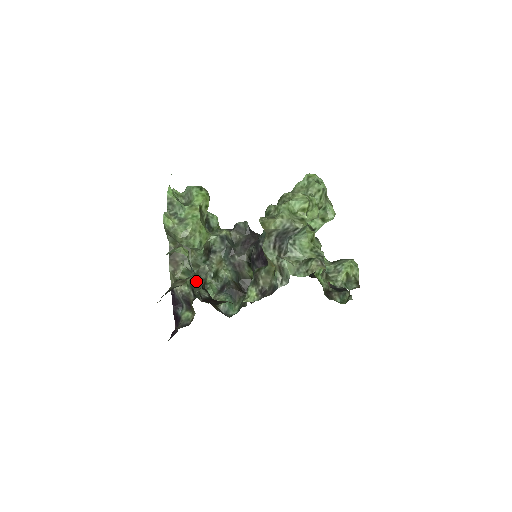
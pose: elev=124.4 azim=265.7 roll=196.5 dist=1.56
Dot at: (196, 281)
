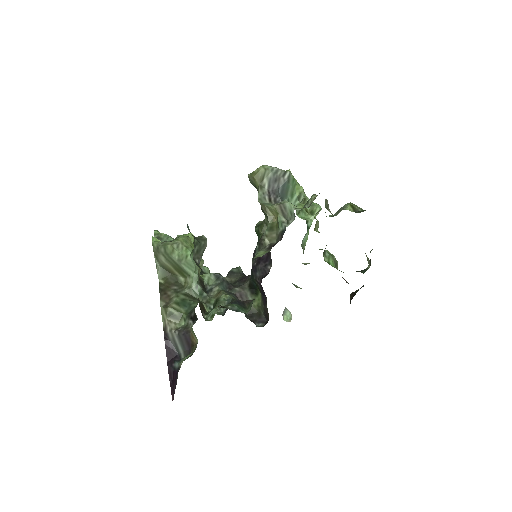
Dot at: (194, 244)
